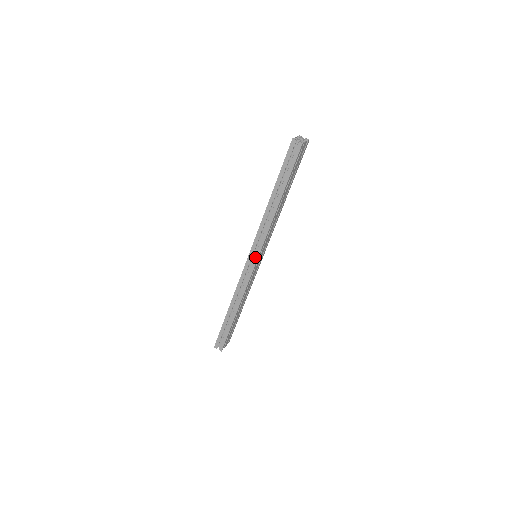
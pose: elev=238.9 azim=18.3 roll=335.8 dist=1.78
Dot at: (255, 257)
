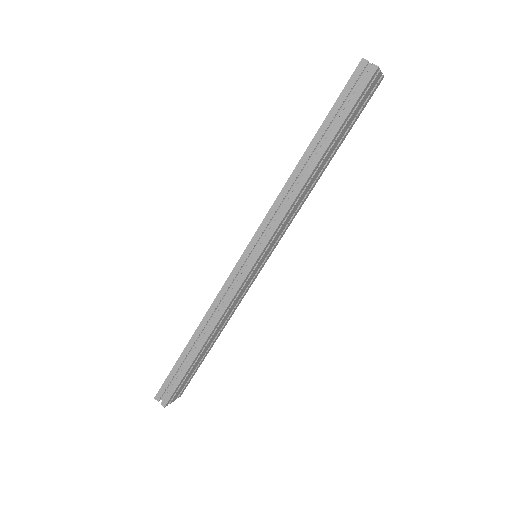
Dot at: (255, 254)
